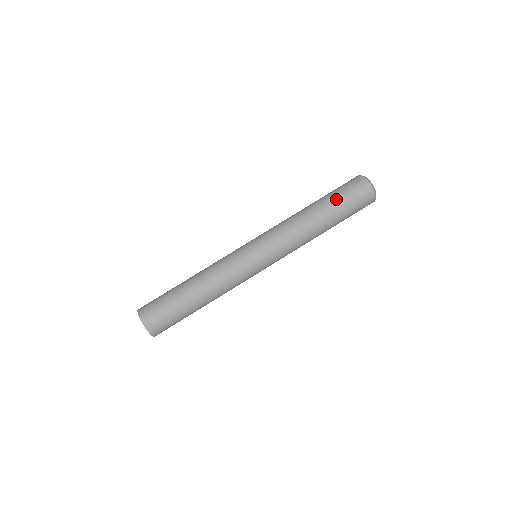
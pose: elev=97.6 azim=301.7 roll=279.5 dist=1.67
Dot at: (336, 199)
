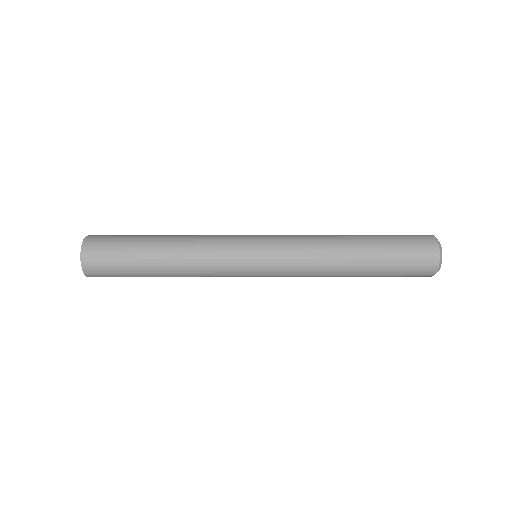
Dot at: (389, 252)
